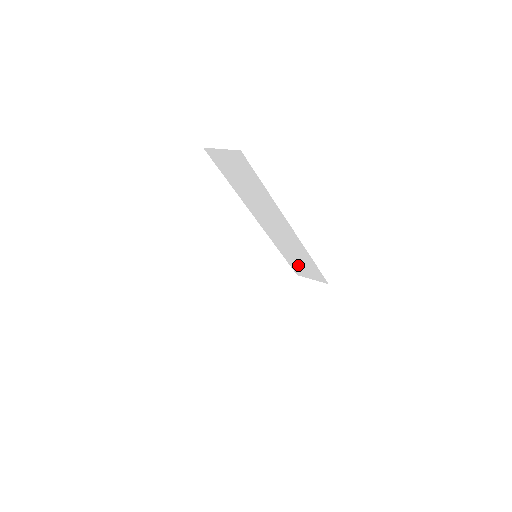
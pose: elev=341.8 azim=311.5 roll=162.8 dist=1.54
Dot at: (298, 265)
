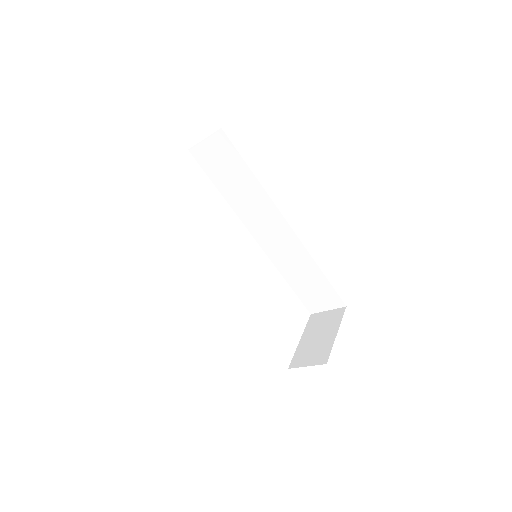
Dot at: (308, 292)
